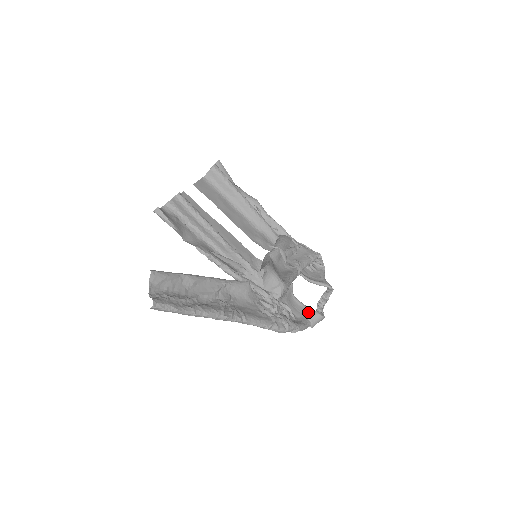
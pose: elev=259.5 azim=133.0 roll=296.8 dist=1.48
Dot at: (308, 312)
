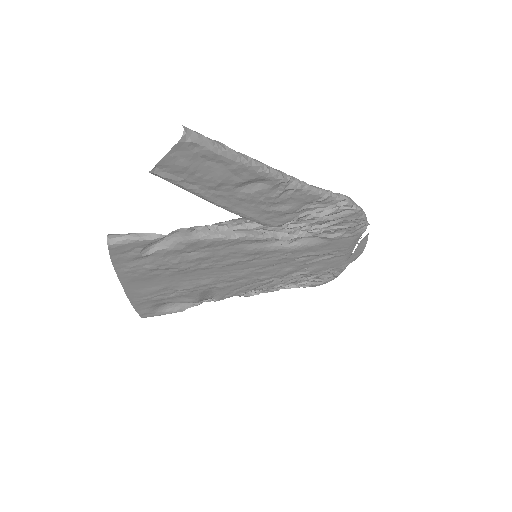
Dot at: occluded
